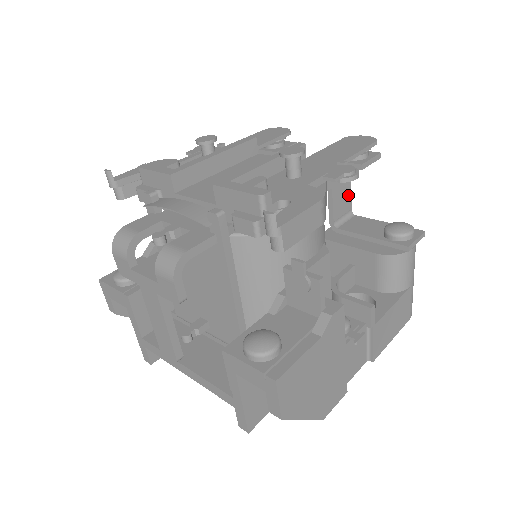
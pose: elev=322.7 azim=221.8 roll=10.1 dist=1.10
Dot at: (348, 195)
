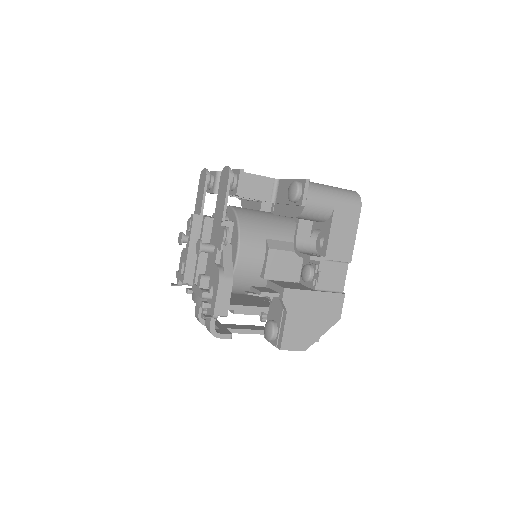
Dot at: (262, 180)
